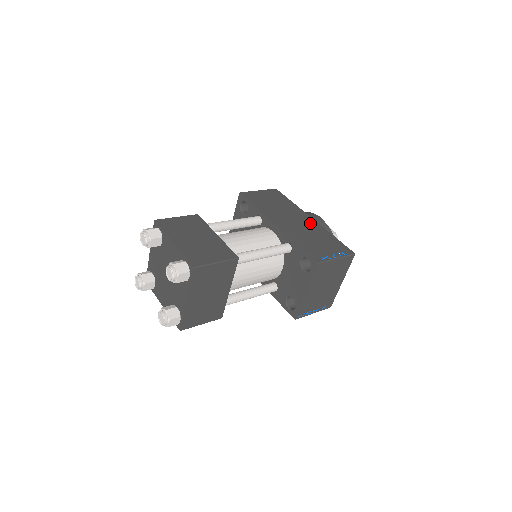
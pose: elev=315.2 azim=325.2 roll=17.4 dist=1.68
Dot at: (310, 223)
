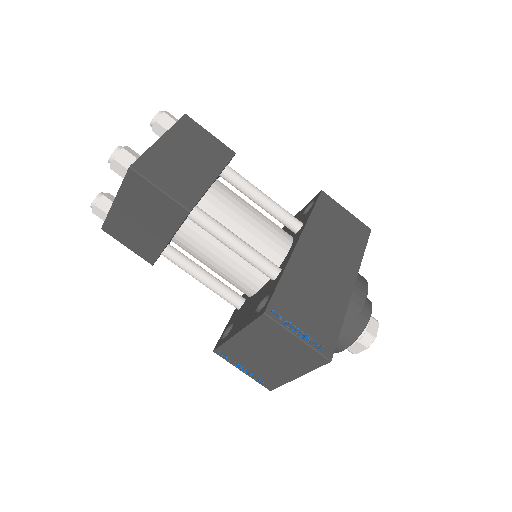
Dot at: (341, 285)
